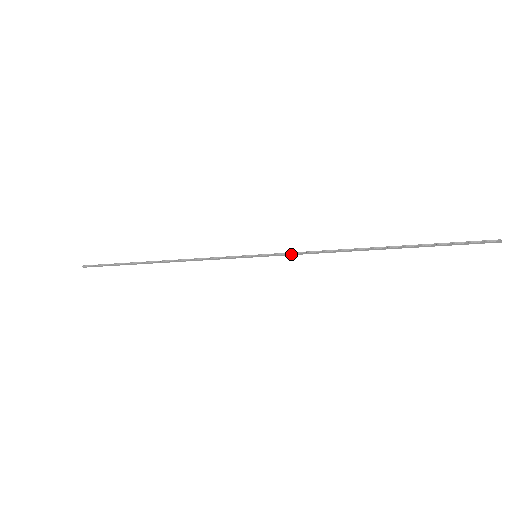
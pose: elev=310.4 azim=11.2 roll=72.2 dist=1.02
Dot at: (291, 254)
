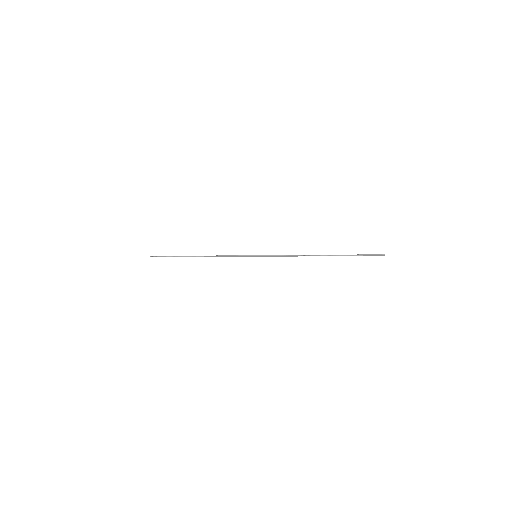
Dot at: (276, 256)
